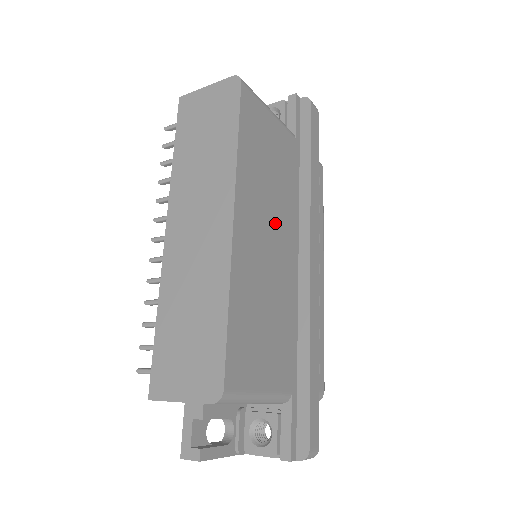
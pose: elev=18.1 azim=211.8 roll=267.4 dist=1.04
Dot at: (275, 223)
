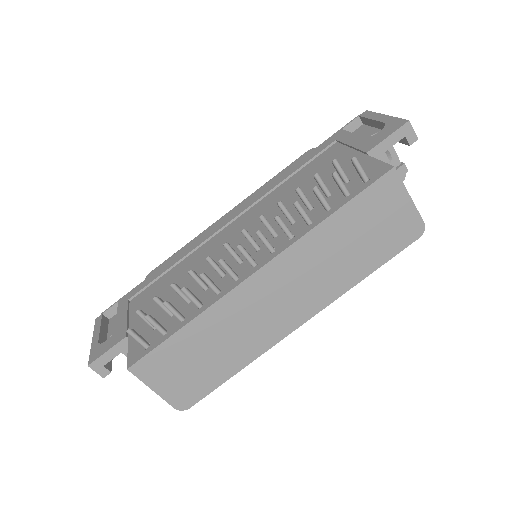
Dot at: occluded
